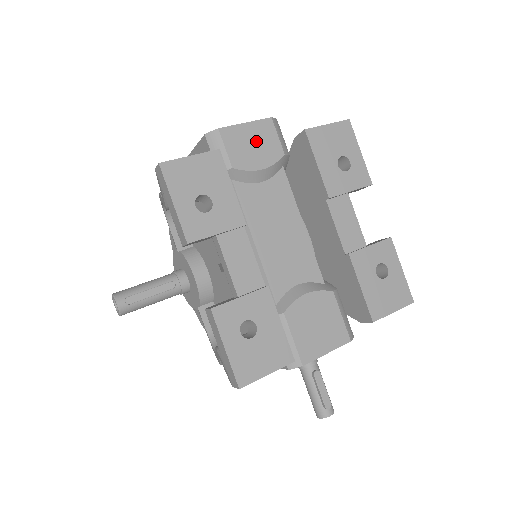
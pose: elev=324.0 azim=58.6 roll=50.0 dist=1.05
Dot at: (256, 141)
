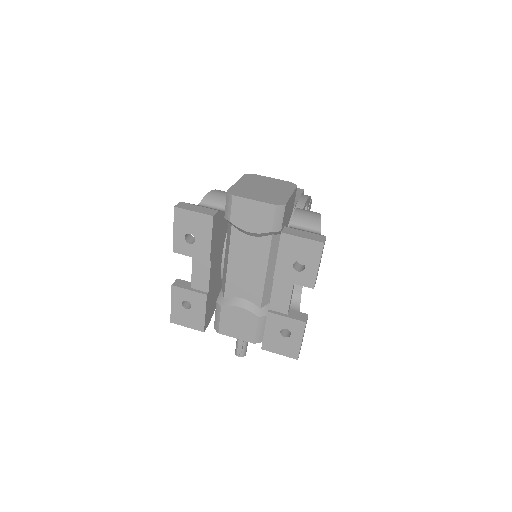
Dot at: (255, 214)
